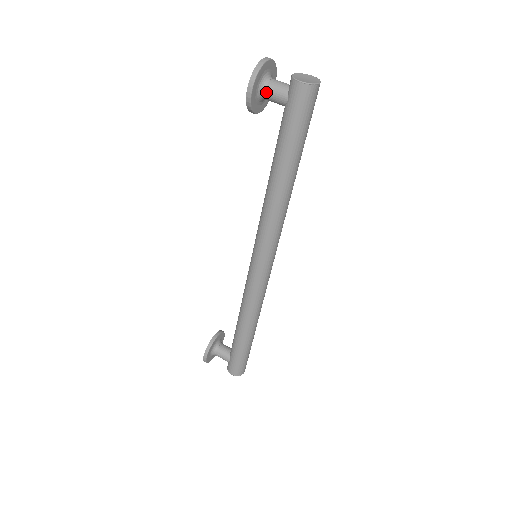
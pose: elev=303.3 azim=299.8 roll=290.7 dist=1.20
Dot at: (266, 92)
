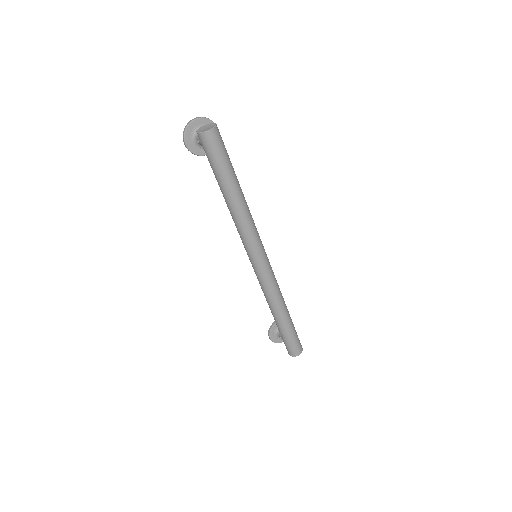
Dot at: (198, 141)
